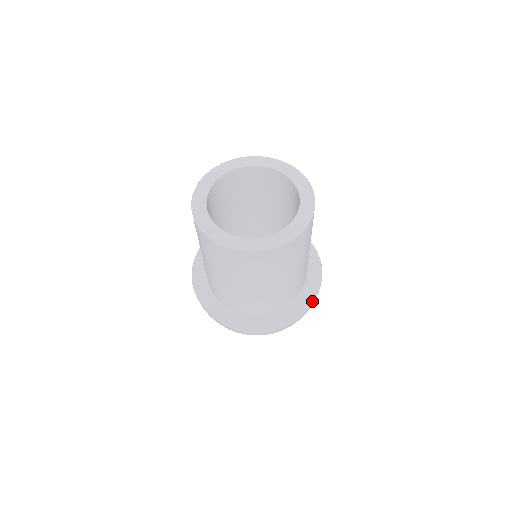
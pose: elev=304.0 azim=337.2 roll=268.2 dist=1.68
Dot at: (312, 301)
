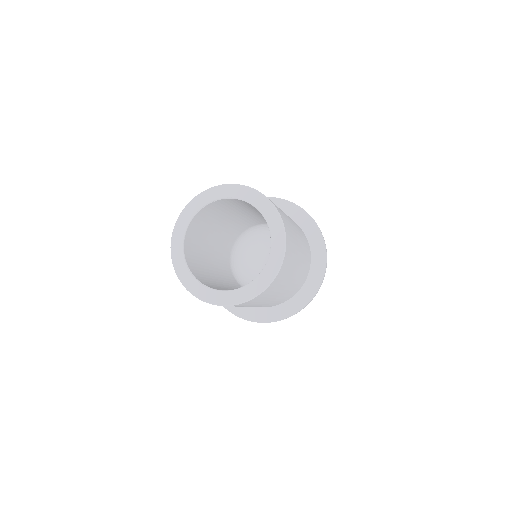
Dot at: (274, 321)
